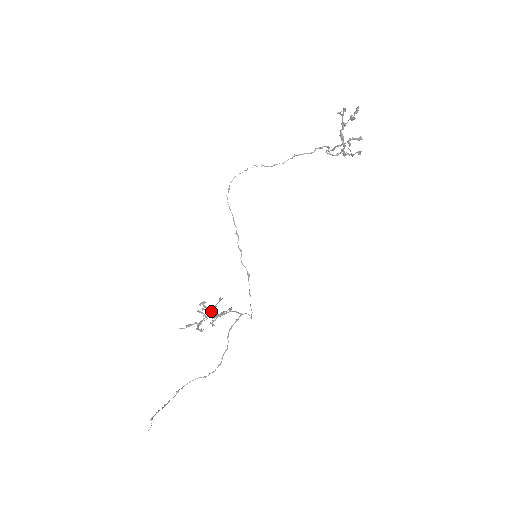
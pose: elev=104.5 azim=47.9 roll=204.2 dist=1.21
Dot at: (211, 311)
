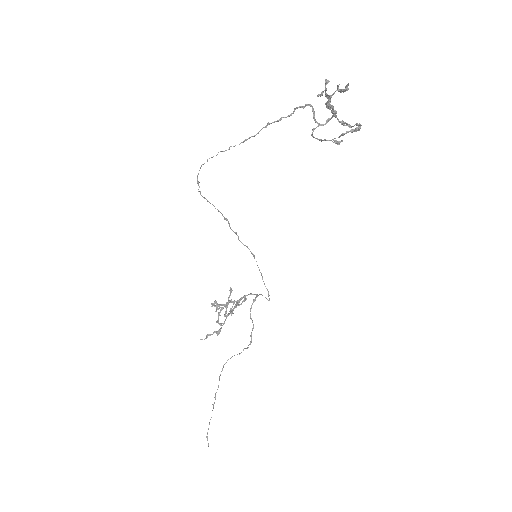
Dot at: (226, 310)
